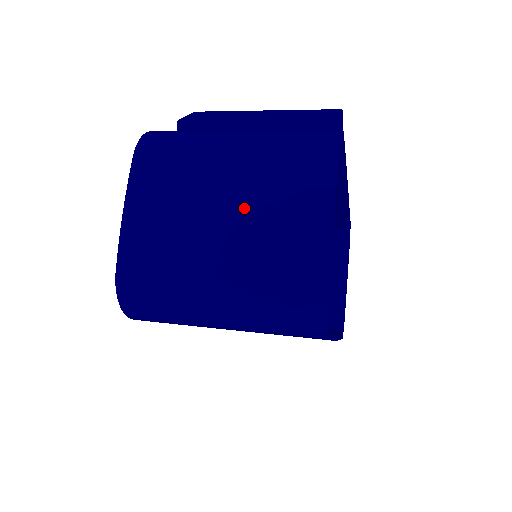
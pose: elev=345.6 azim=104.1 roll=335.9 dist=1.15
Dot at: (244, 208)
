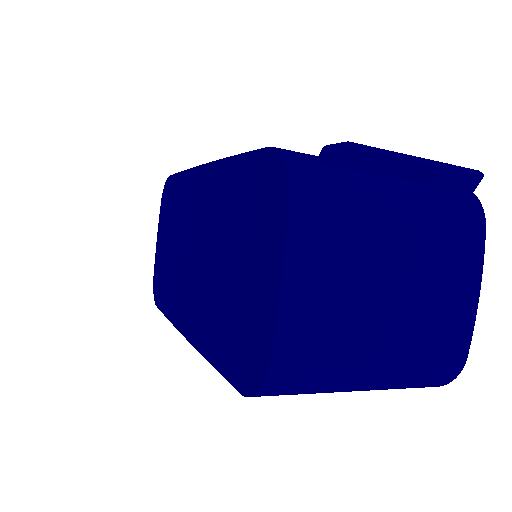
Dot at: (412, 281)
